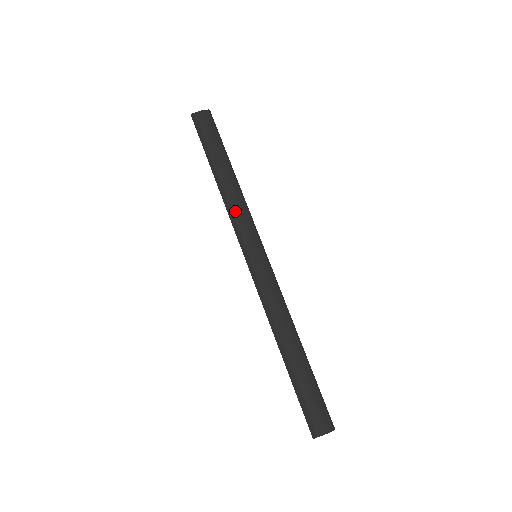
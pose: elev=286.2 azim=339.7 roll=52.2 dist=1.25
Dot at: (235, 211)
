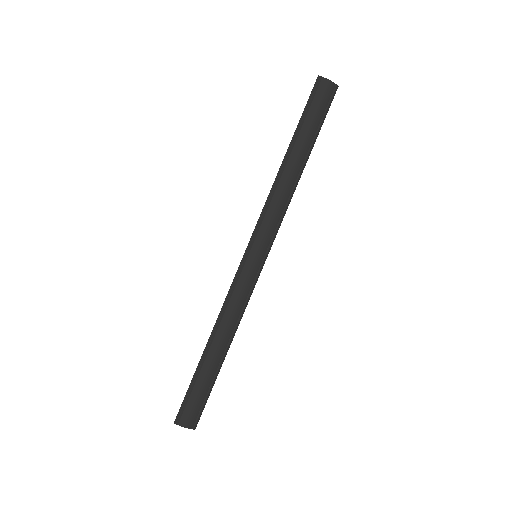
Dot at: (274, 203)
